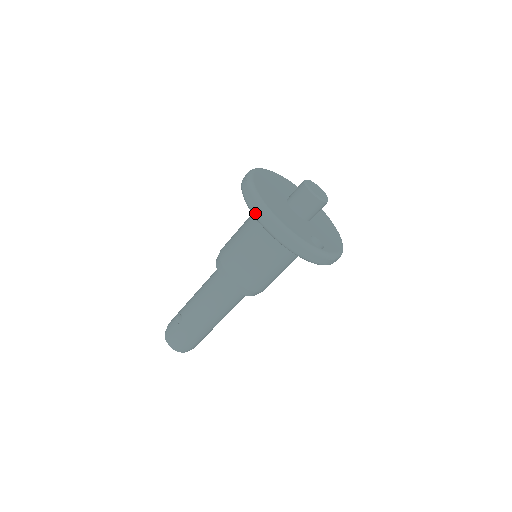
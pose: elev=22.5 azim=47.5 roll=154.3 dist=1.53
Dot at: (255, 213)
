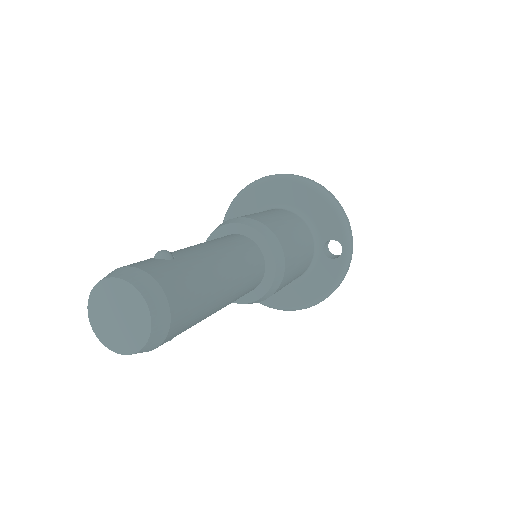
Dot at: (308, 179)
